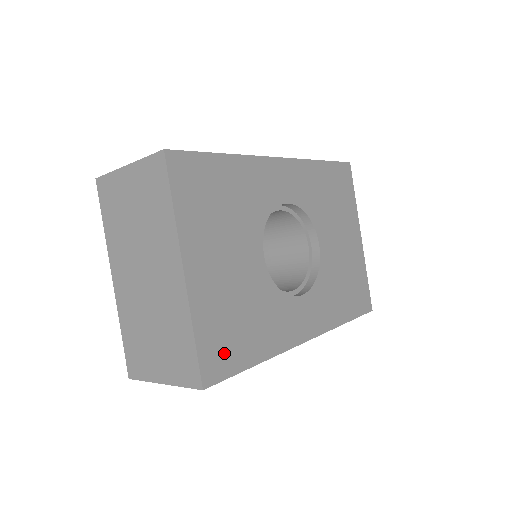
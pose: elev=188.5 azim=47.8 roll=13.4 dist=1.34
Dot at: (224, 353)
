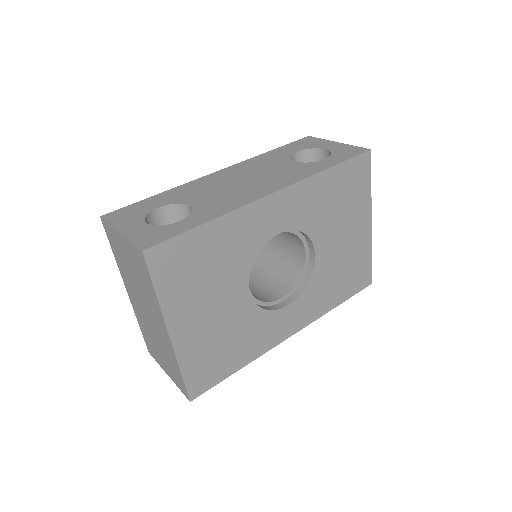
Dot at: (208, 374)
